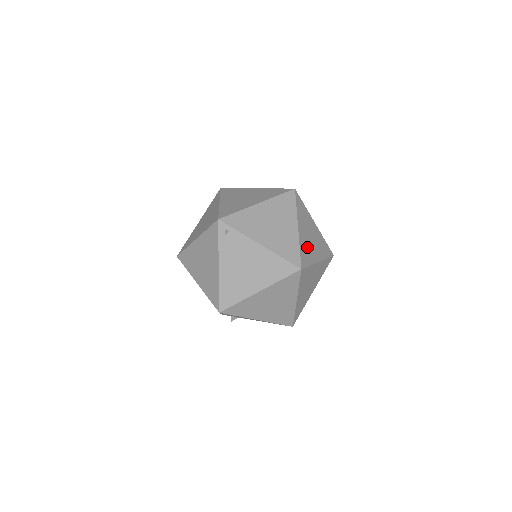
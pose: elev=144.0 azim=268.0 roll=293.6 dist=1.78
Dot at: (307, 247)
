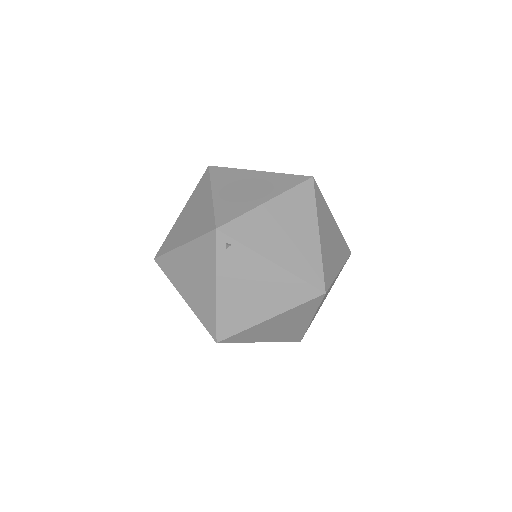
Dot at: (329, 257)
